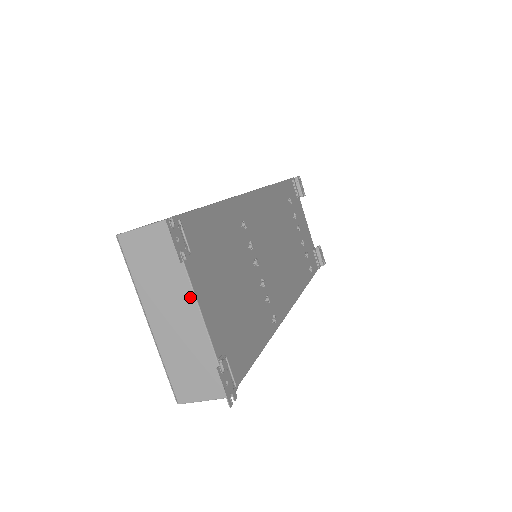
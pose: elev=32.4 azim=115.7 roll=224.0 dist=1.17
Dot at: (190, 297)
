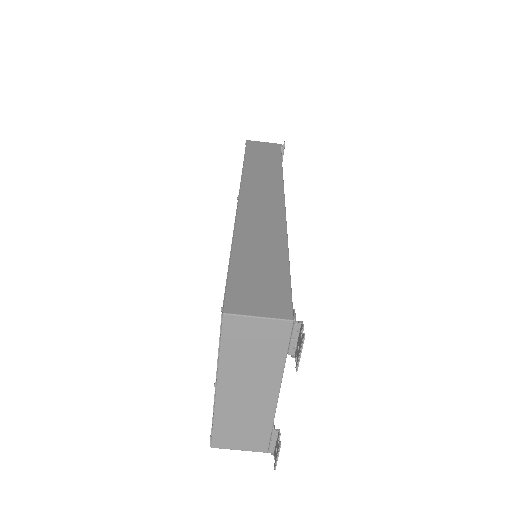
Dot at: (275, 383)
